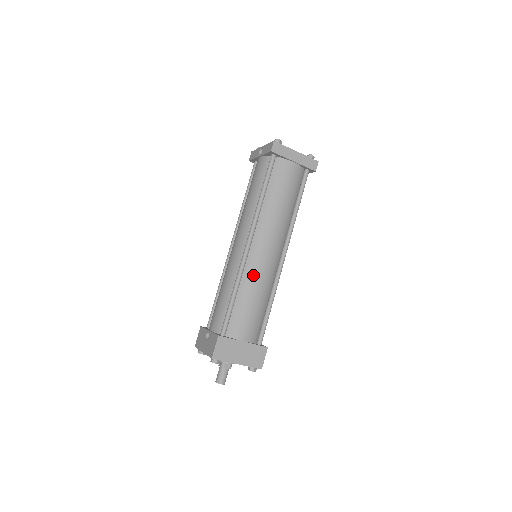
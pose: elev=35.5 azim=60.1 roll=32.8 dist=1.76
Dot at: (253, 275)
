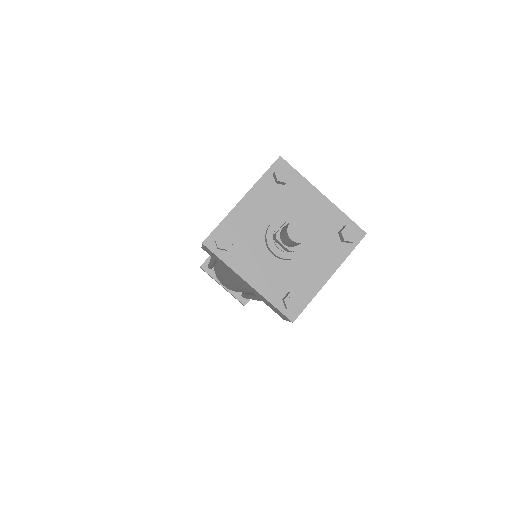
Dot at: occluded
